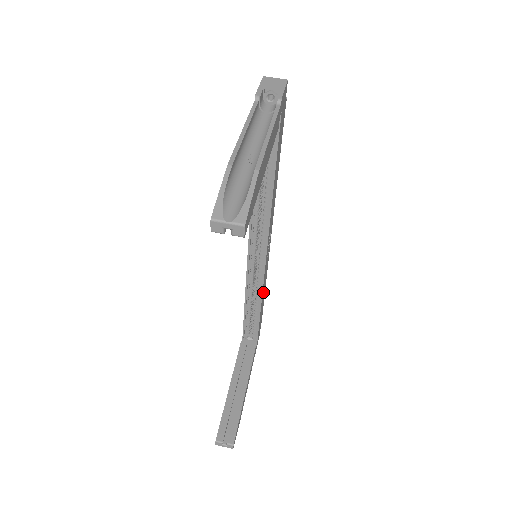
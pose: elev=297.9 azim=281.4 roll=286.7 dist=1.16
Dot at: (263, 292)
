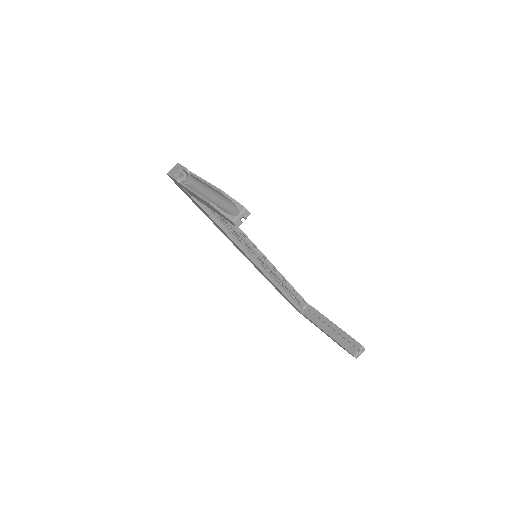
Dot at: occluded
